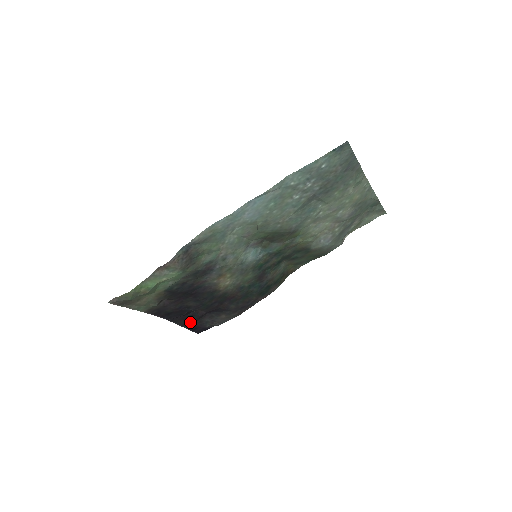
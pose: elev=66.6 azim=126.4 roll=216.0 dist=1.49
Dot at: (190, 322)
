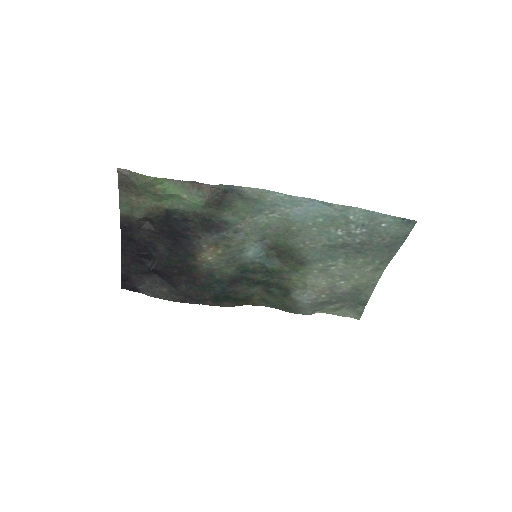
Dot at: (132, 268)
